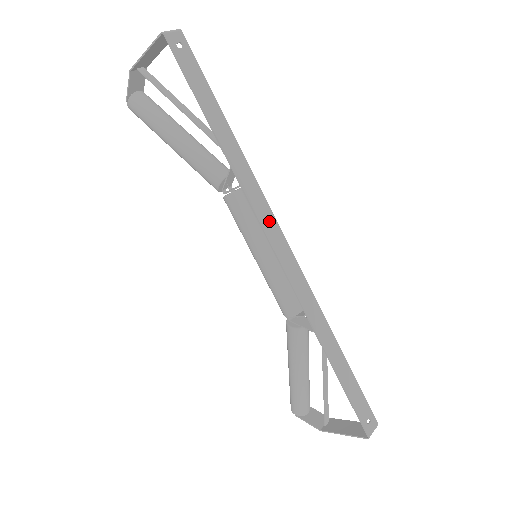
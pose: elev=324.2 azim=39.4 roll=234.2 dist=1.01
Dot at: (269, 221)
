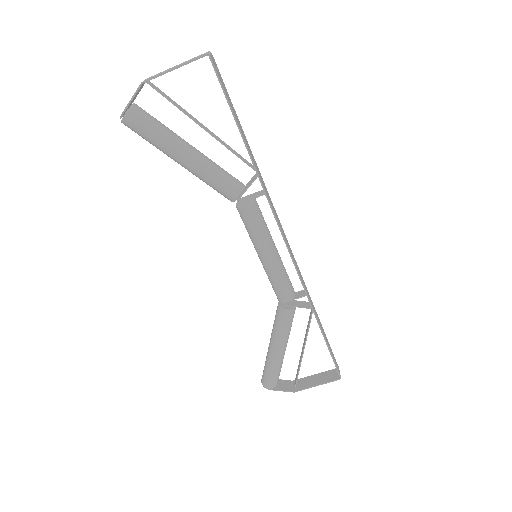
Dot at: (279, 223)
